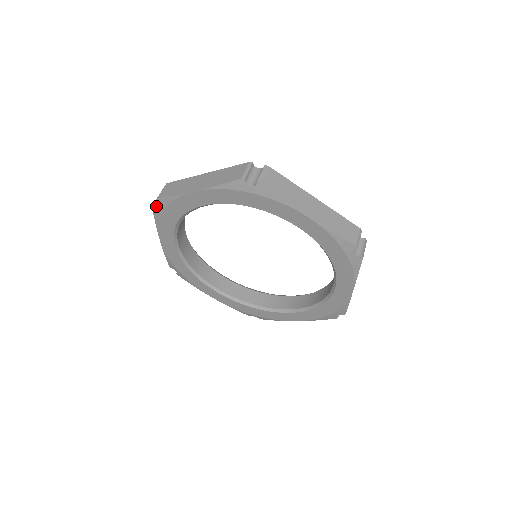
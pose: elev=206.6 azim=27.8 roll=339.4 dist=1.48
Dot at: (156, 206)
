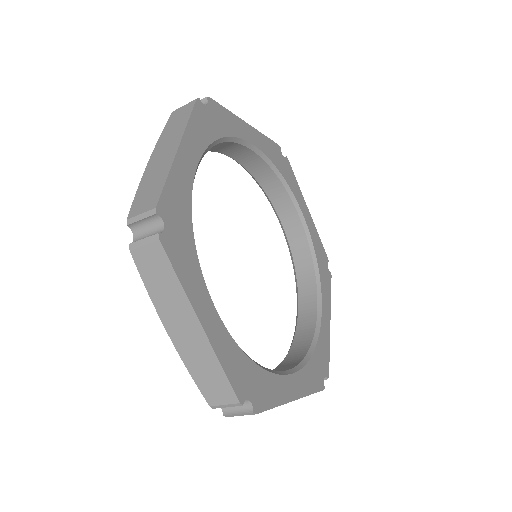
Dot at: occluded
